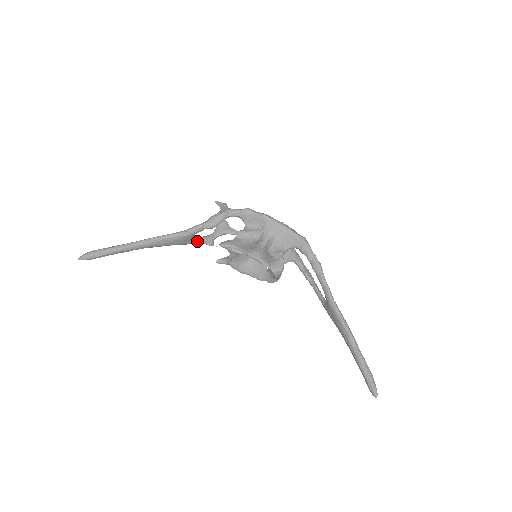
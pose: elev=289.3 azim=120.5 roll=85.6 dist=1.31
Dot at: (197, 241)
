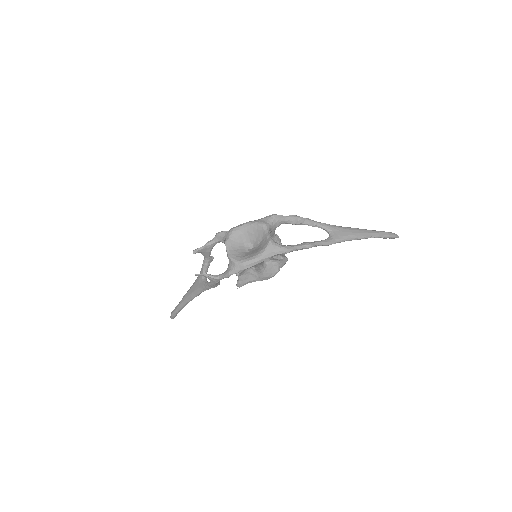
Dot at: (207, 271)
